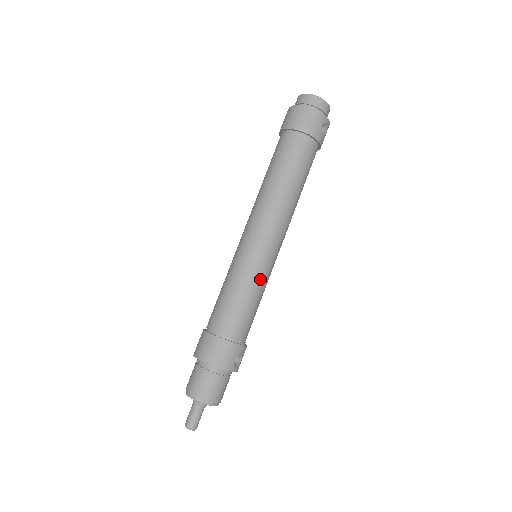
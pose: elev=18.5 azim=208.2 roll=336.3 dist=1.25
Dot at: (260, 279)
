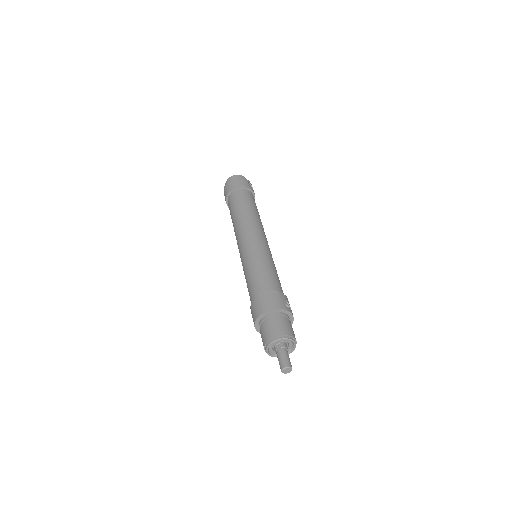
Dot at: (267, 256)
